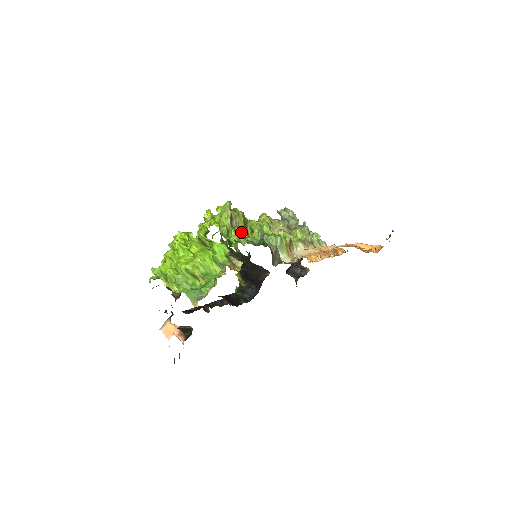
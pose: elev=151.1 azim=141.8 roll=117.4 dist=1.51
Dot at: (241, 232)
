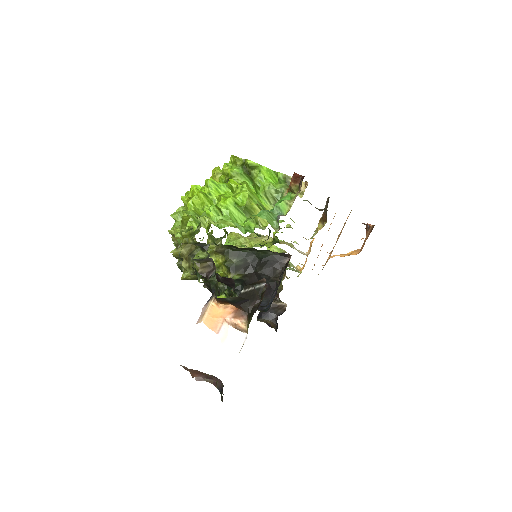
Dot at: occluded
